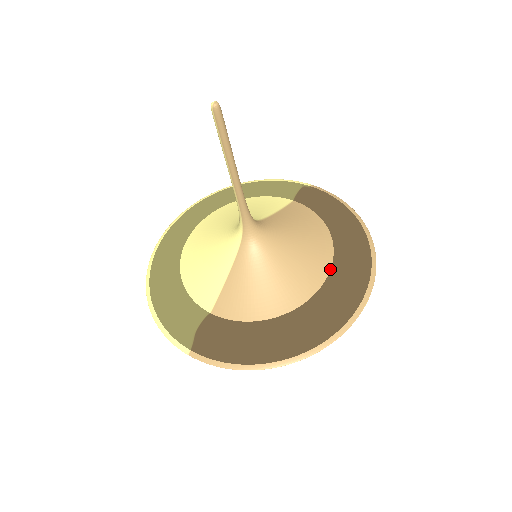
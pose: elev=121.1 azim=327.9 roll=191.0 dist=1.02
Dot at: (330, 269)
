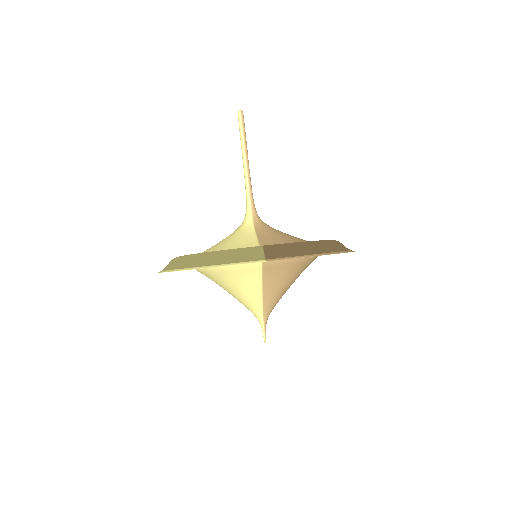
Dot at: occluded
